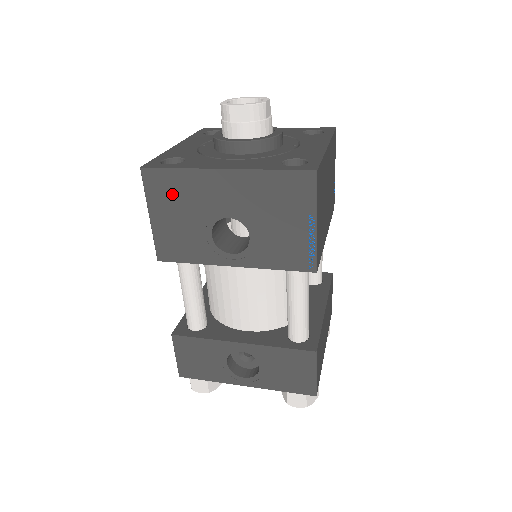
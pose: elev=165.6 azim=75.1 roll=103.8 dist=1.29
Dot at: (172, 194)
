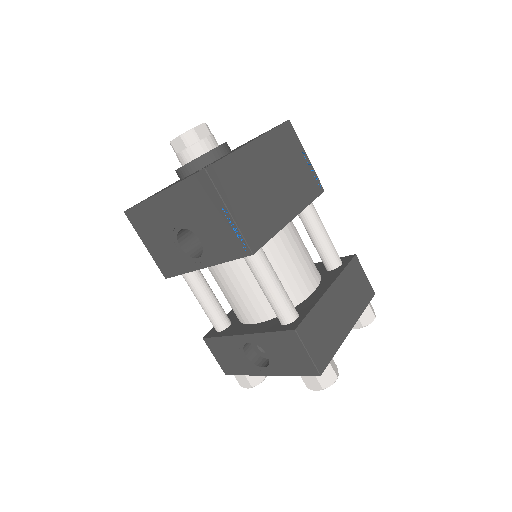
Dot at: (146, 224)
